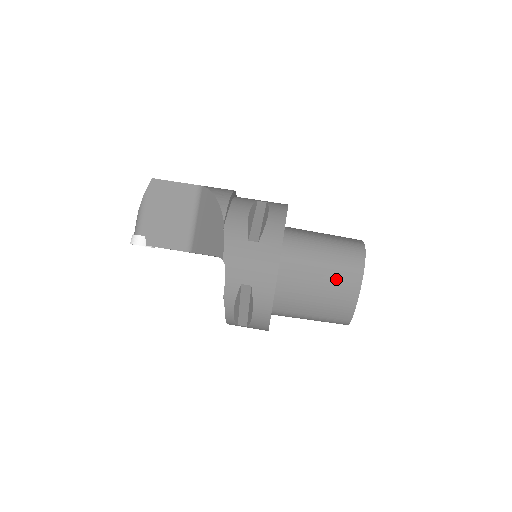
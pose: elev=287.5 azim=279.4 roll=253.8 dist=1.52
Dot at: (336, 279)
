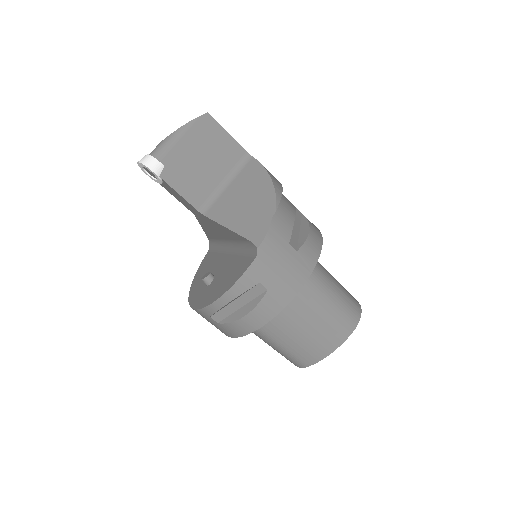
Dot at: (330, 324)
